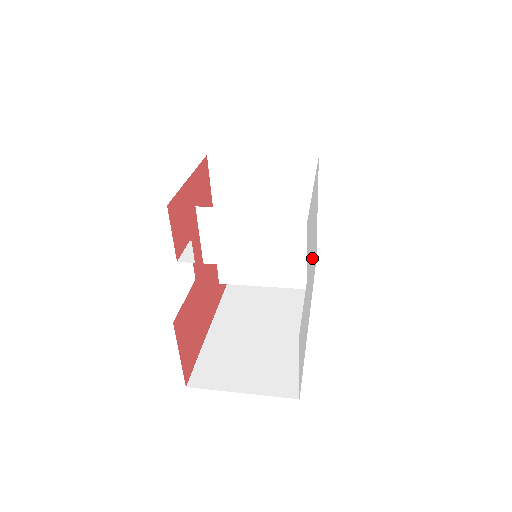
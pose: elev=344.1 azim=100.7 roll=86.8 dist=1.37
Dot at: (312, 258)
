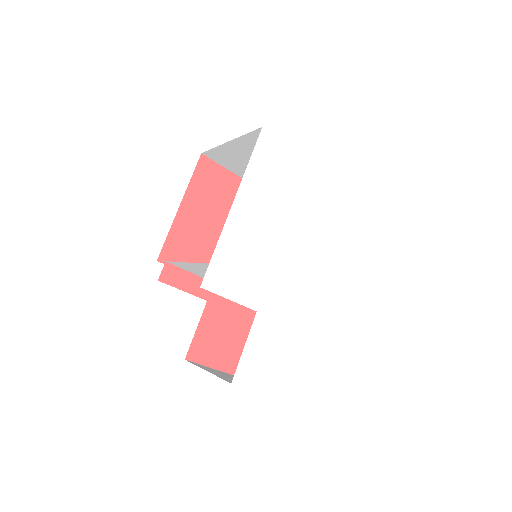
Dot at: (301, 244)
